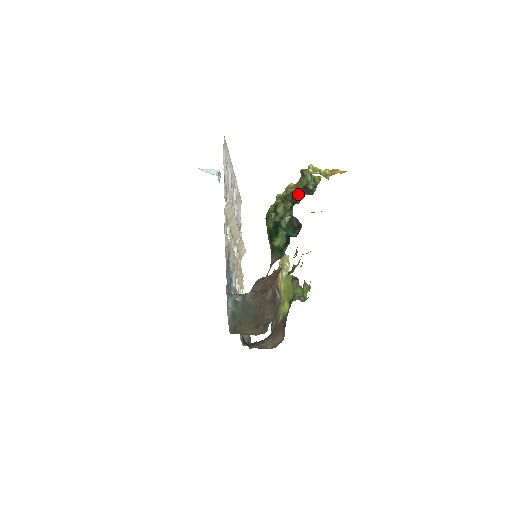
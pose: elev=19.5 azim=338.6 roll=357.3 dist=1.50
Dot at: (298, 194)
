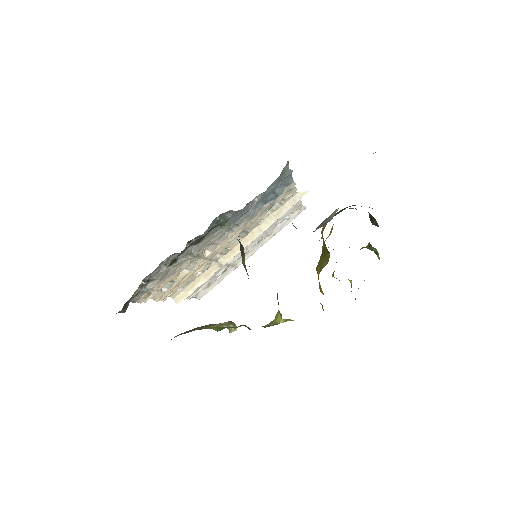
Dot at: occluded
